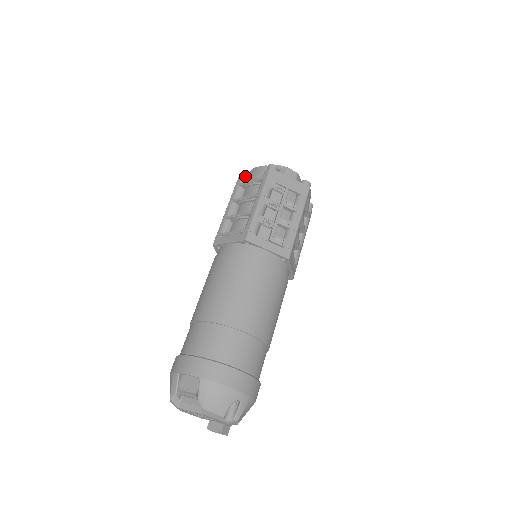
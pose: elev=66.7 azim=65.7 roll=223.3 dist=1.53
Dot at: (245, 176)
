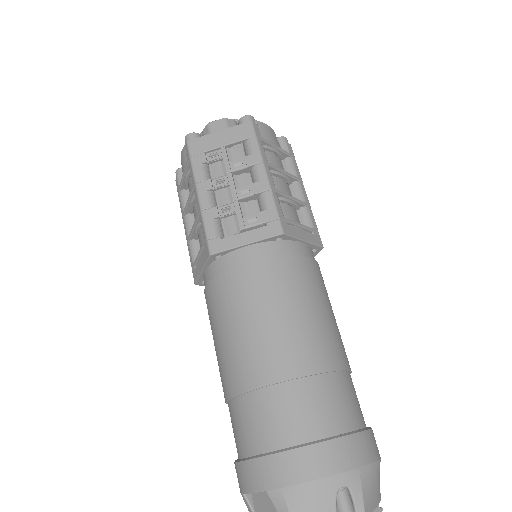
Dot at: (179, 174)
